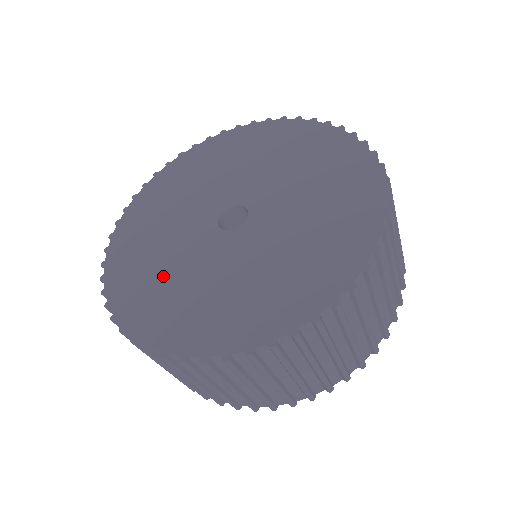
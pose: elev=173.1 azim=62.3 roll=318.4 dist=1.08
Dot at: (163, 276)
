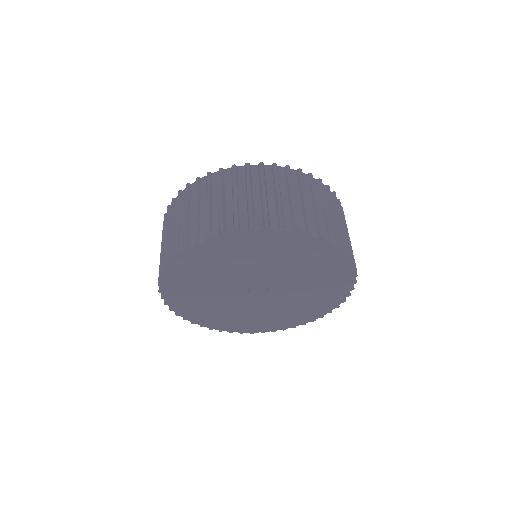
Dot at: (229, 315)
